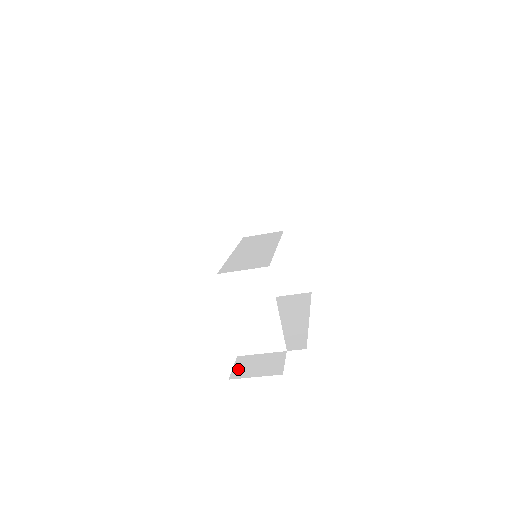
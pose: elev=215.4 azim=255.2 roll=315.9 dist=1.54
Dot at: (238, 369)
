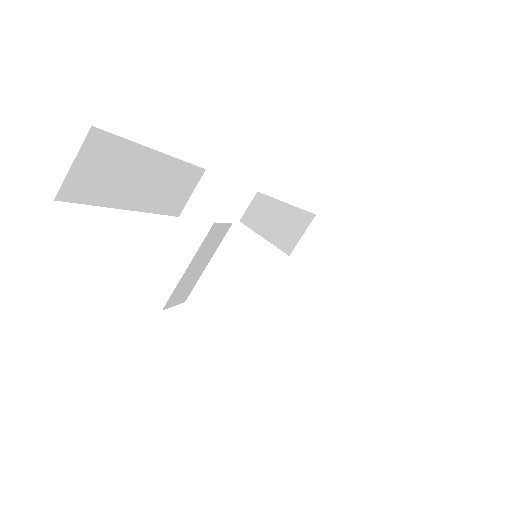
Dot at: occluded
